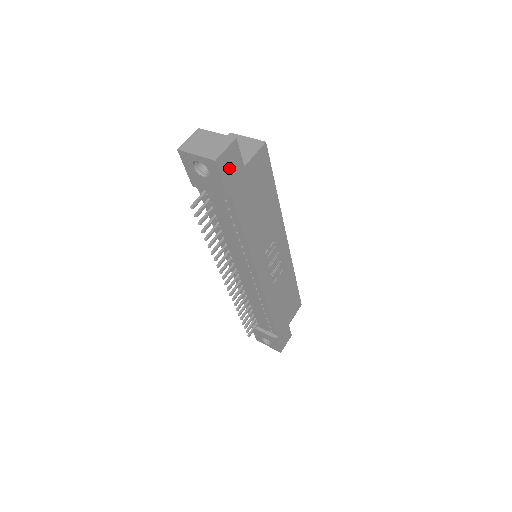
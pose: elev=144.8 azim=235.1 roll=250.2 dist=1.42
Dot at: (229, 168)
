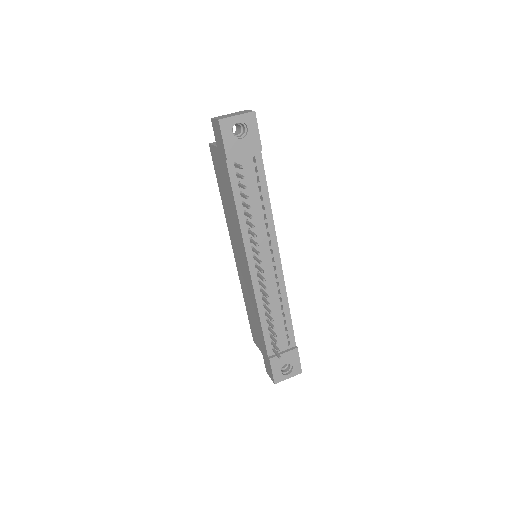
Dot at: occluded
